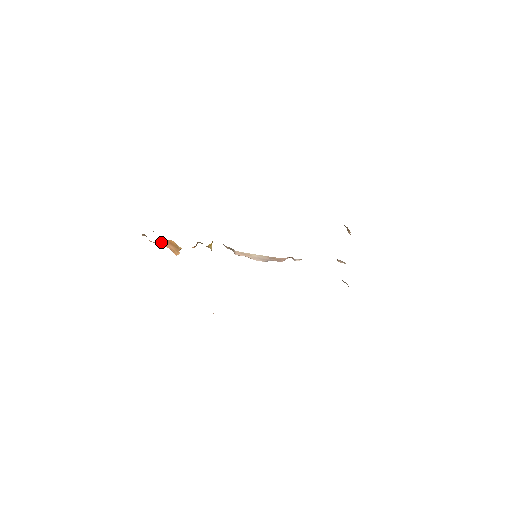
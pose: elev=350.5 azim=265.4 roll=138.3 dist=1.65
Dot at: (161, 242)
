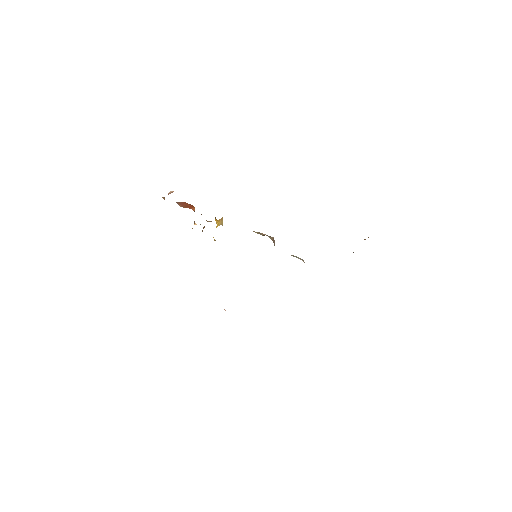
Dot at: occluded
